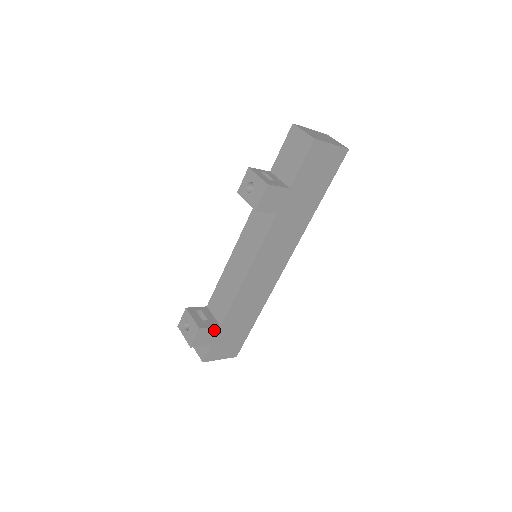
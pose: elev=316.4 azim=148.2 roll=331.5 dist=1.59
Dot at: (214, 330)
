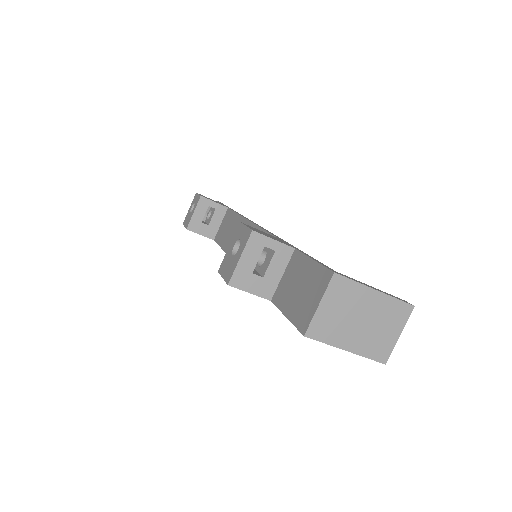
Dot at: (207, 236)
